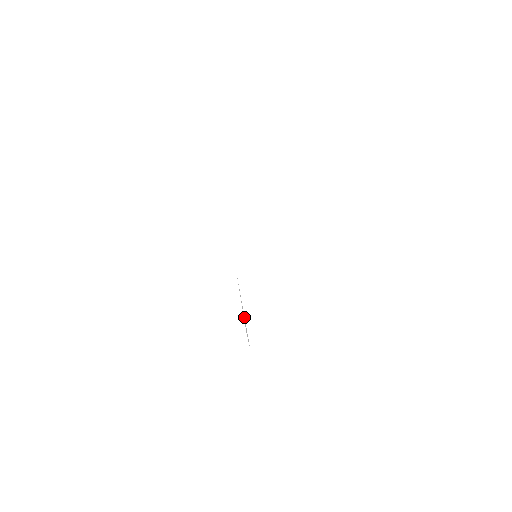
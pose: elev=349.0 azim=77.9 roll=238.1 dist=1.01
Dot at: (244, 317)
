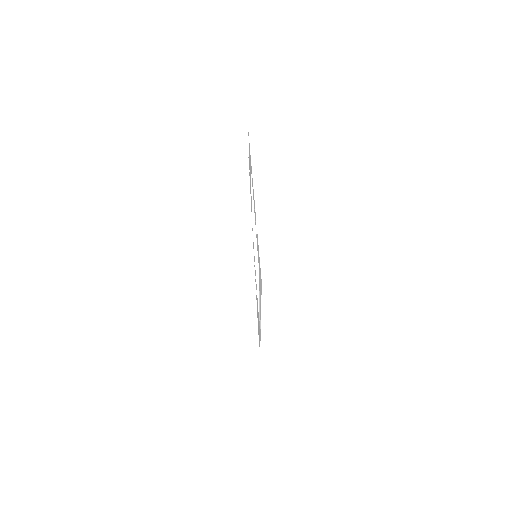
Dot at: (259, 305)
